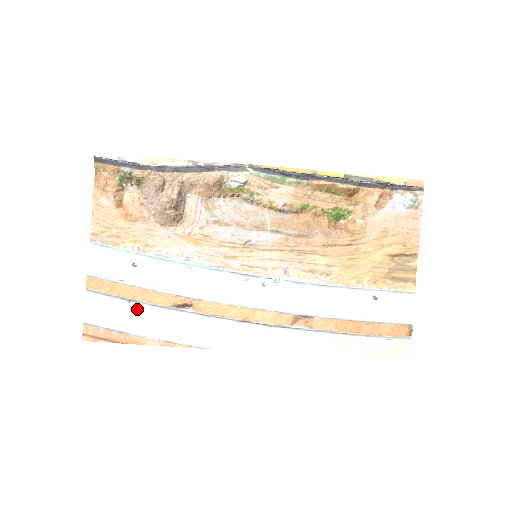
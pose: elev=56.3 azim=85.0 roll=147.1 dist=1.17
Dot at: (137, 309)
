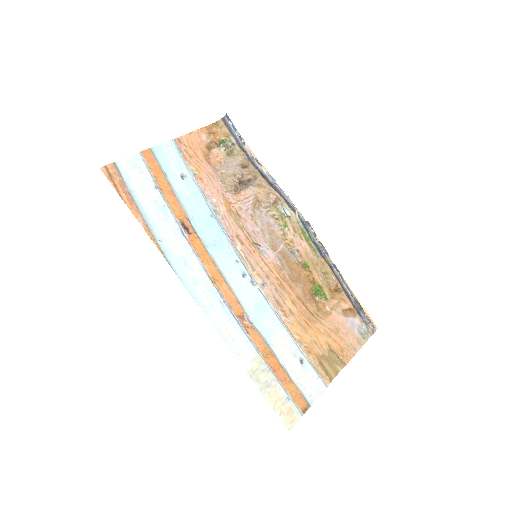
Dot at: (156, 196)
